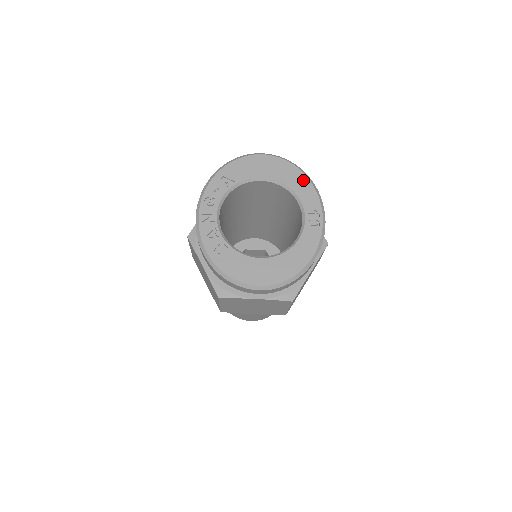
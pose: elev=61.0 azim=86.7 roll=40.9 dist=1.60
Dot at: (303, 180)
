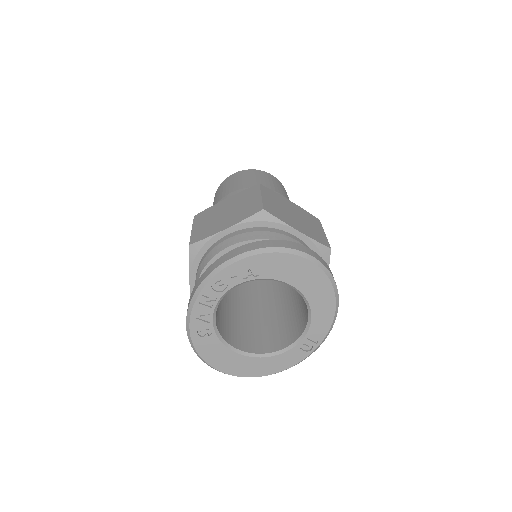
Dot at: (329, 306)
